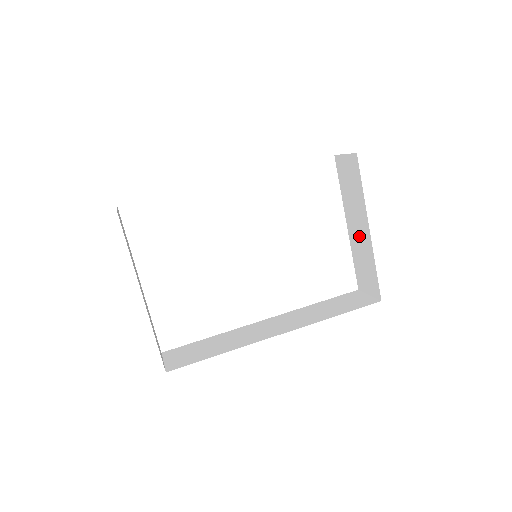
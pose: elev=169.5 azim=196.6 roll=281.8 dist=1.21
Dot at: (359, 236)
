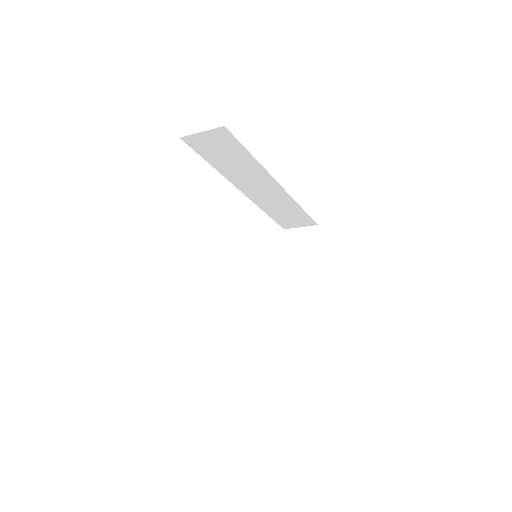
Dot at: (298, 292)
